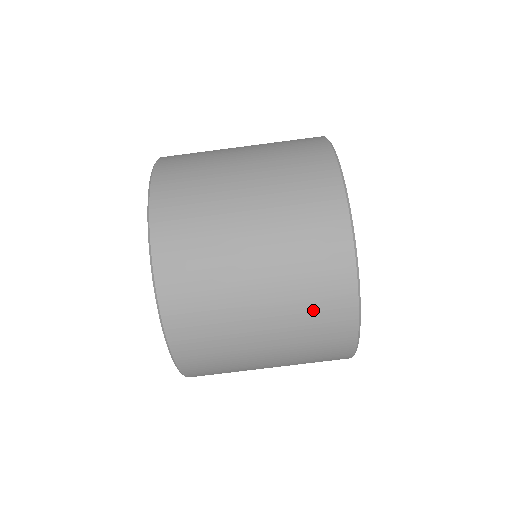
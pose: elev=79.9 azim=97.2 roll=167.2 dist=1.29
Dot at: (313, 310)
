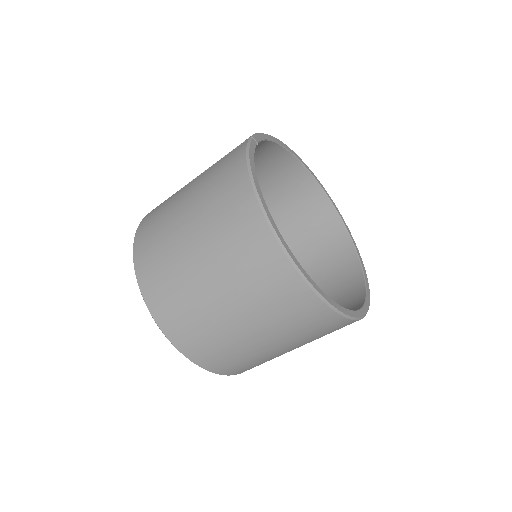
Dot at: (303, 328)
